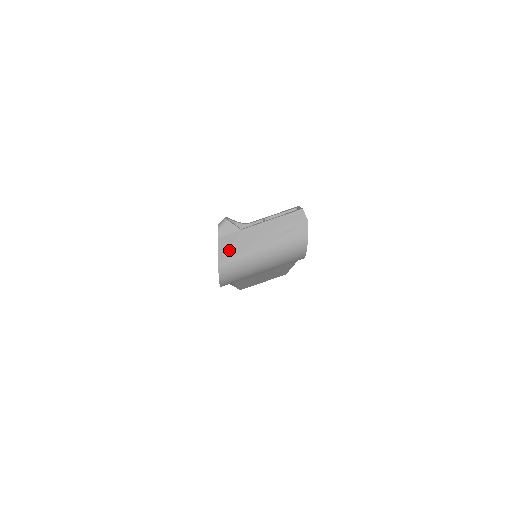
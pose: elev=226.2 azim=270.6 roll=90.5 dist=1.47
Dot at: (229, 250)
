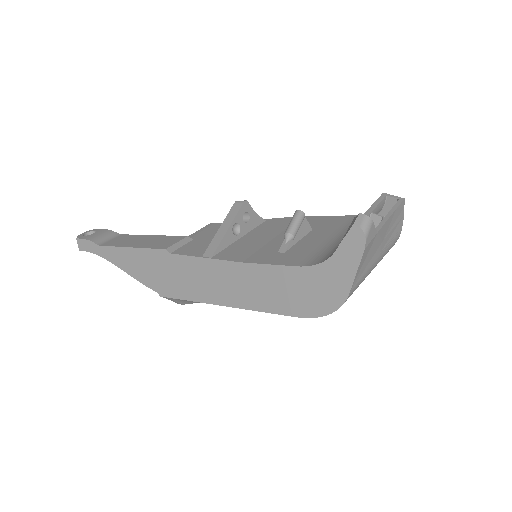
Dot at: (362, 265)
